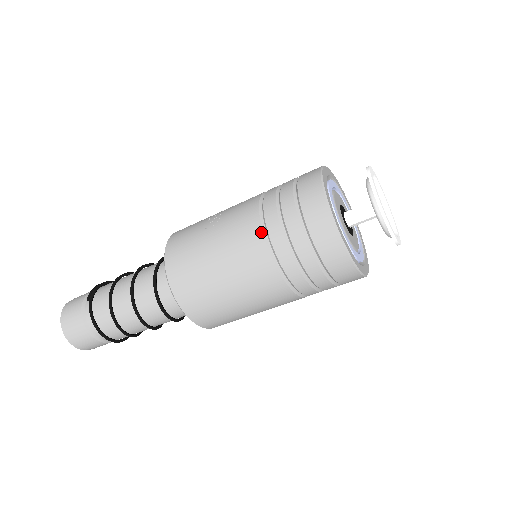
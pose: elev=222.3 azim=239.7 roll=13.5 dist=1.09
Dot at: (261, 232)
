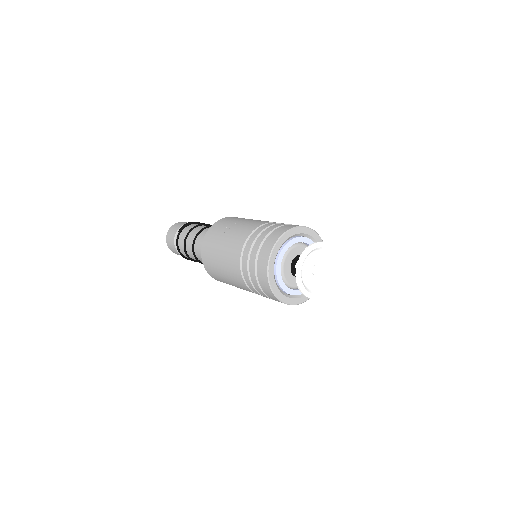
Dot at: (240, 255)
